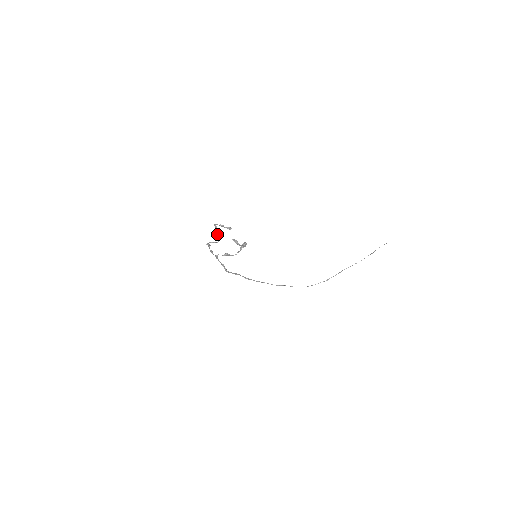
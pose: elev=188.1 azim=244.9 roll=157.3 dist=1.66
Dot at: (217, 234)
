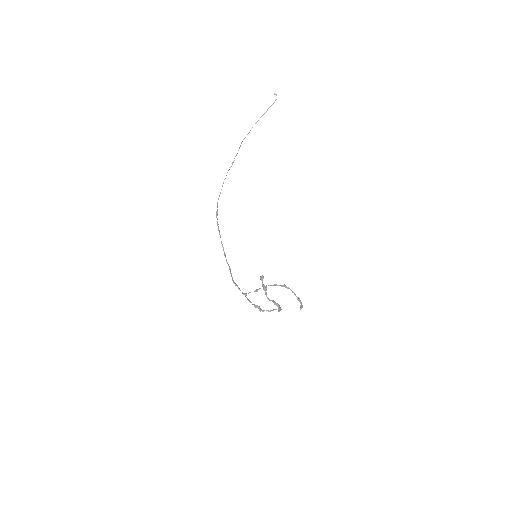
Dot at: occluded
